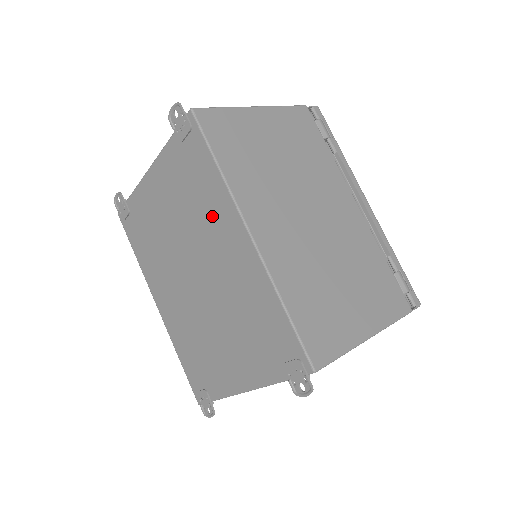
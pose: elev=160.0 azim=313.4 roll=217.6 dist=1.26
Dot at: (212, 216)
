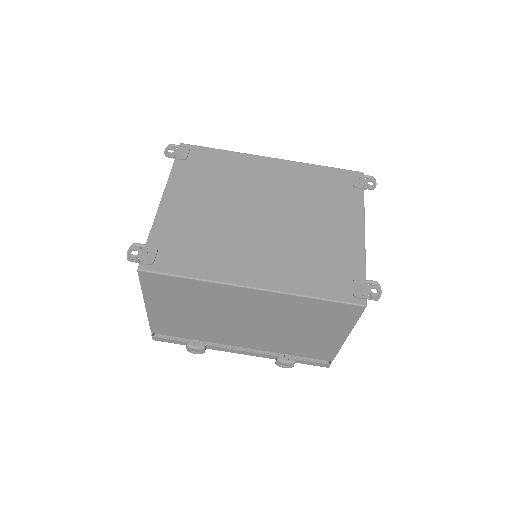
Dot at: (242, 172)
